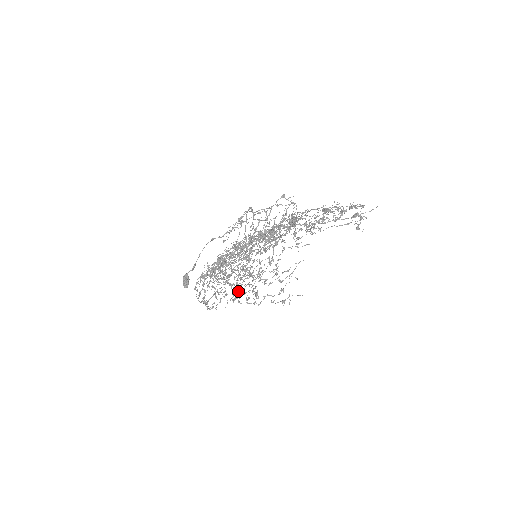
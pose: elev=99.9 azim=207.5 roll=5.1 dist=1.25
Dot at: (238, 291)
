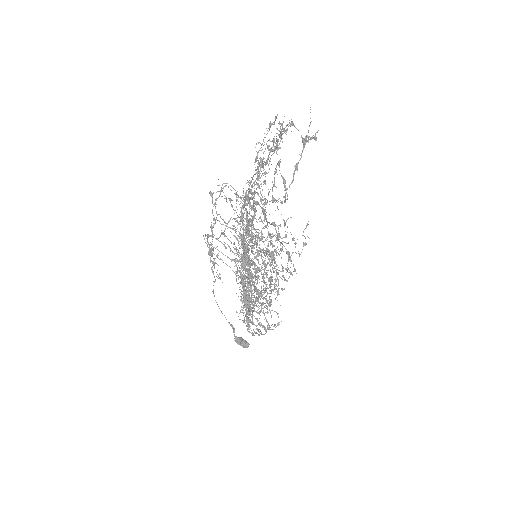
Dot at: occluded
